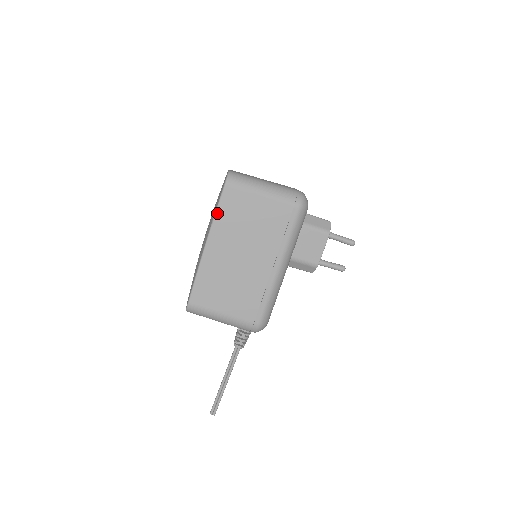
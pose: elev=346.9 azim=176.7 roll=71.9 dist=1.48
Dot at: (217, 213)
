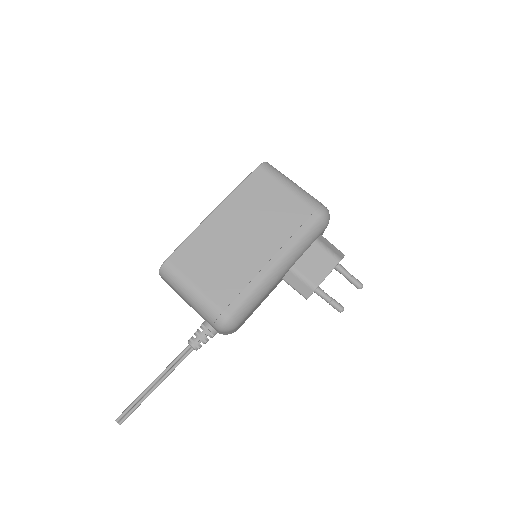
Dot at: (239, 187)
